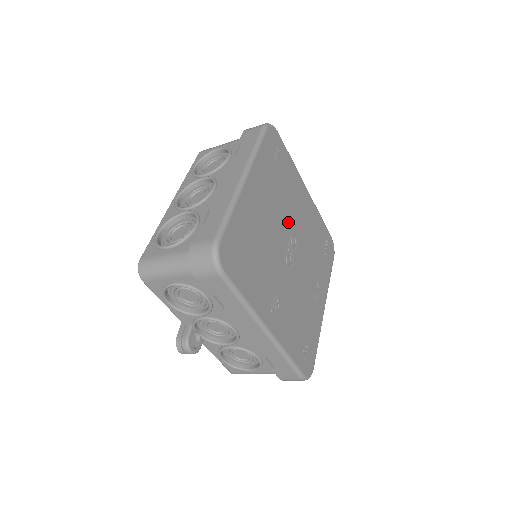
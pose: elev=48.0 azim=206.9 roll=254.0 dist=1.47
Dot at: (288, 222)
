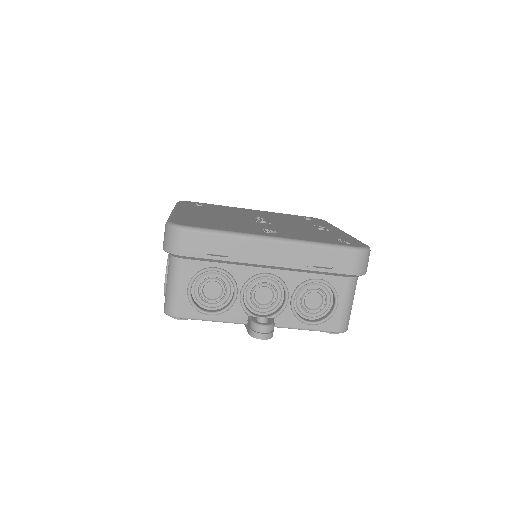
Dot at: occluded
